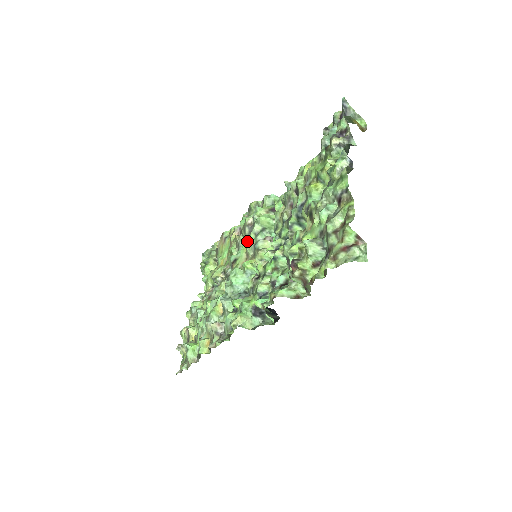
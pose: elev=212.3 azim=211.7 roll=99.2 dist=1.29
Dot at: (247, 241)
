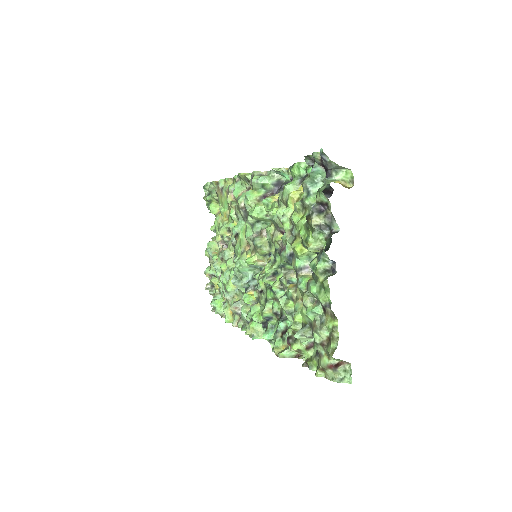
Dot at: occluded
